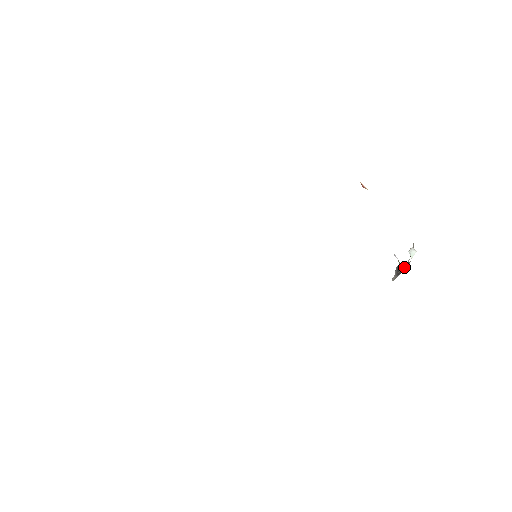
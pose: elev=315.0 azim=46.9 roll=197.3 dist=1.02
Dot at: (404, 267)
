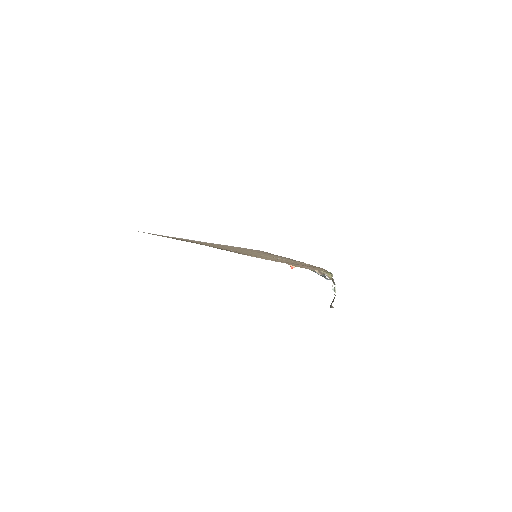
Dot at: (334, 290)
